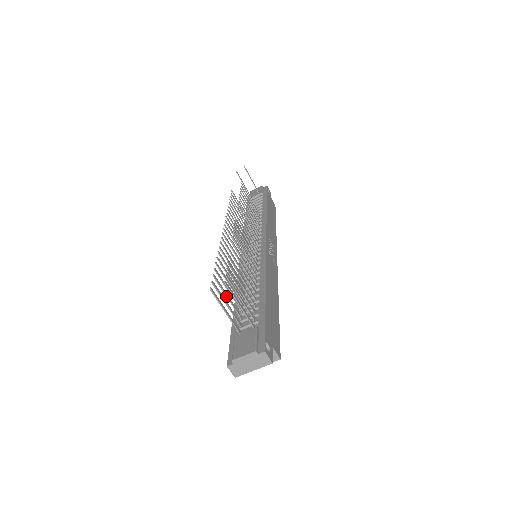
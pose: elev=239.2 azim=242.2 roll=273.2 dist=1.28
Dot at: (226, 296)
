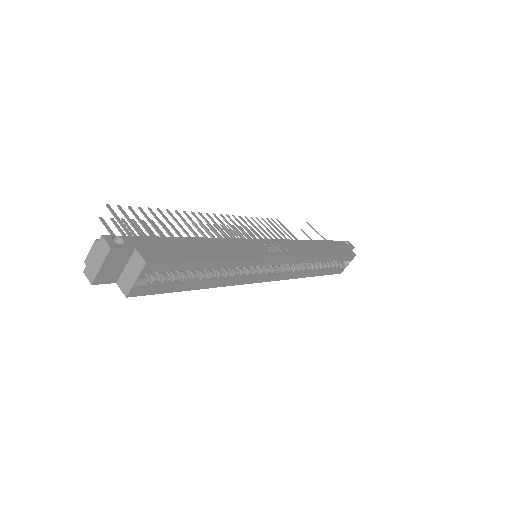
Dot at: occluded
